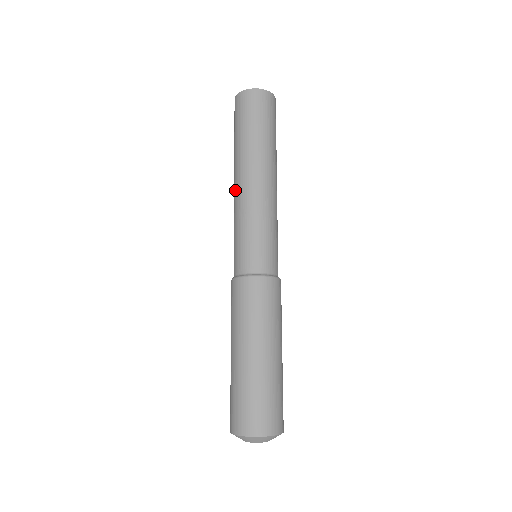
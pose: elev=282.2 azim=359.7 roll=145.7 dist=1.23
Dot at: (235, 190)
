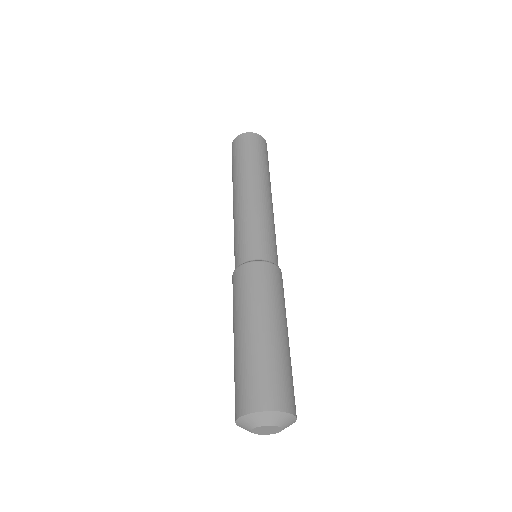
Dot at: (233, 209)
